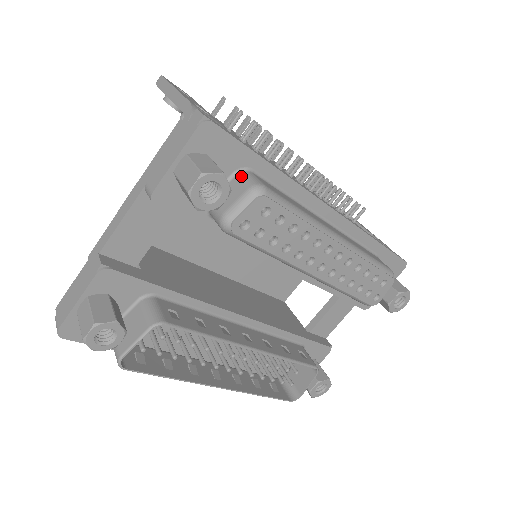
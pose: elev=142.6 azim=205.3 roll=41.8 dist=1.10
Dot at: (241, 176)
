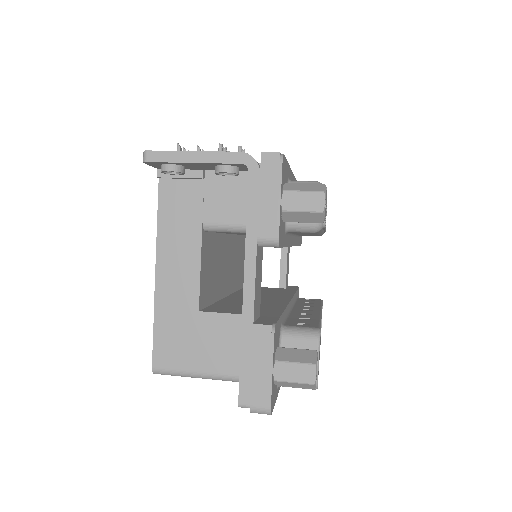
Dot at: occluded
